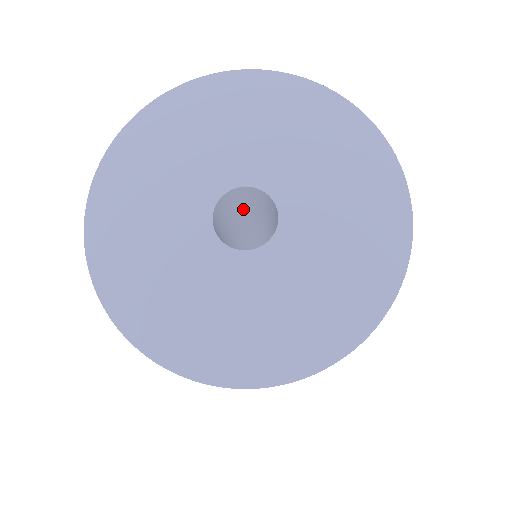
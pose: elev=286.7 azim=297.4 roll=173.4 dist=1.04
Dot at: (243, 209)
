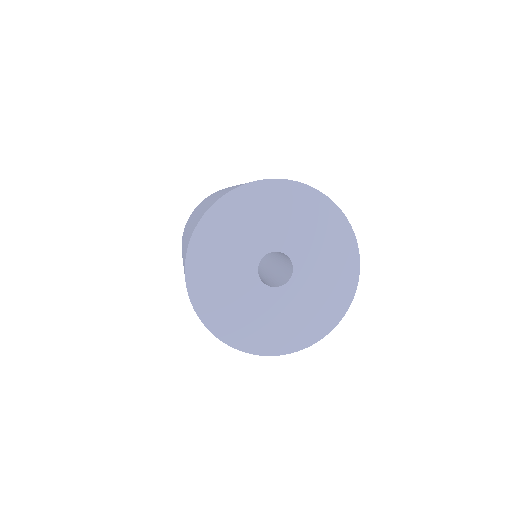
Dot at: occluded
